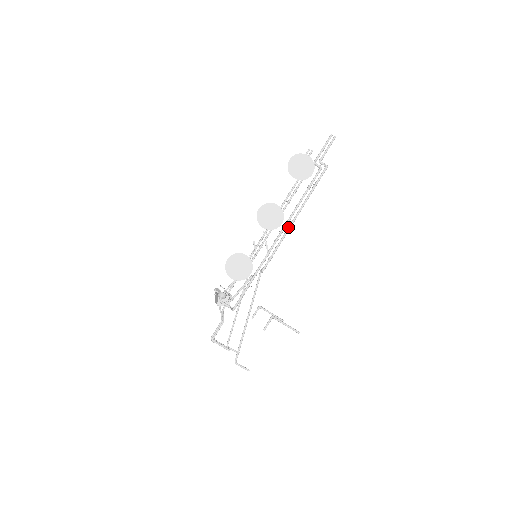
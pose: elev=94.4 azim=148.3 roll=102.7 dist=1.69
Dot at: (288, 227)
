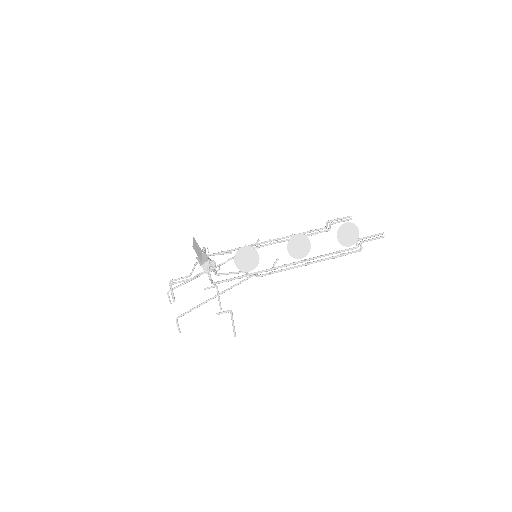
Dot at: (302, 264)
